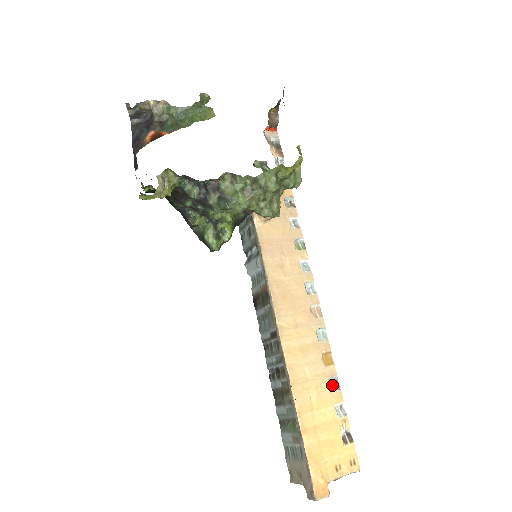
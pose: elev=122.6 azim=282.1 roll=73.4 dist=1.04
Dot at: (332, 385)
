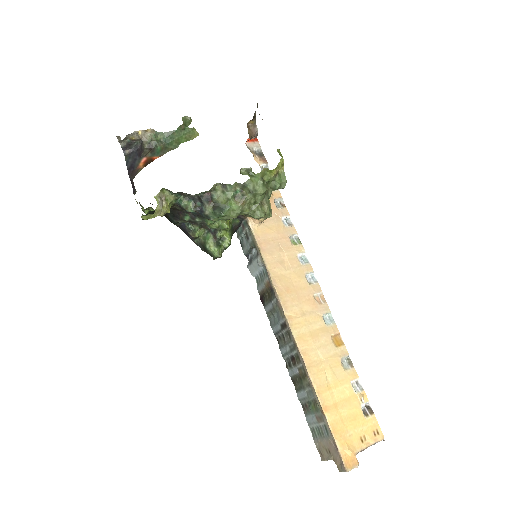
Dot at: (345, 364)
